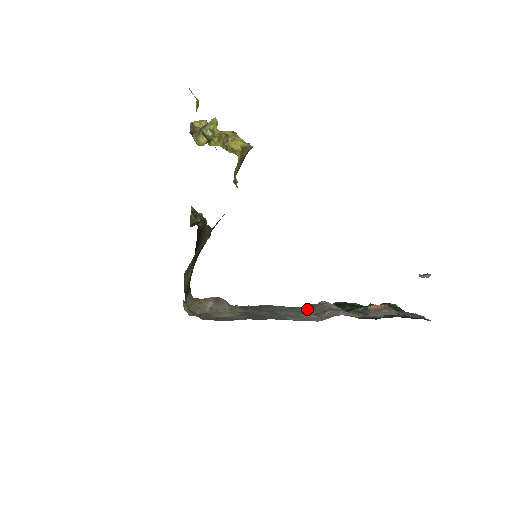
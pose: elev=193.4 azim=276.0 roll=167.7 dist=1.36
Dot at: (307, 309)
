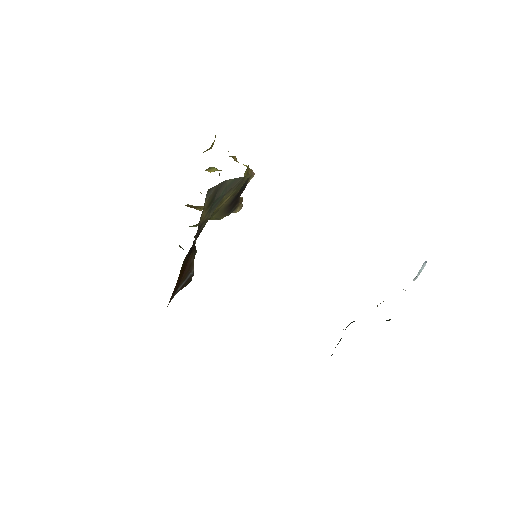
Dot at: occluded
